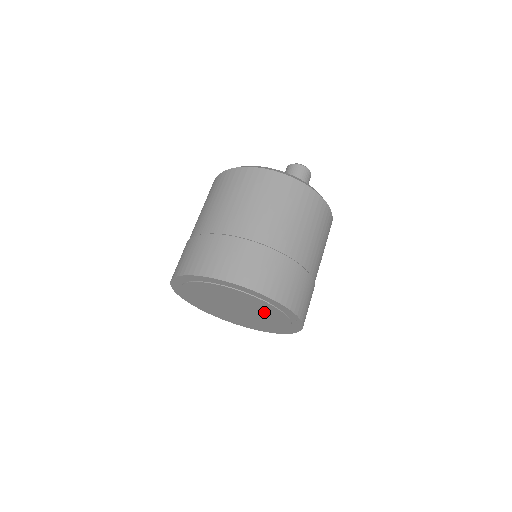
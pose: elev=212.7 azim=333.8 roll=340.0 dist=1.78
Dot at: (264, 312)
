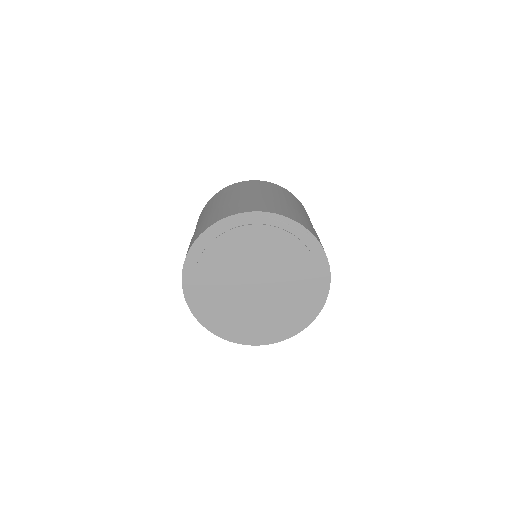
Dot at: (269, 252)
